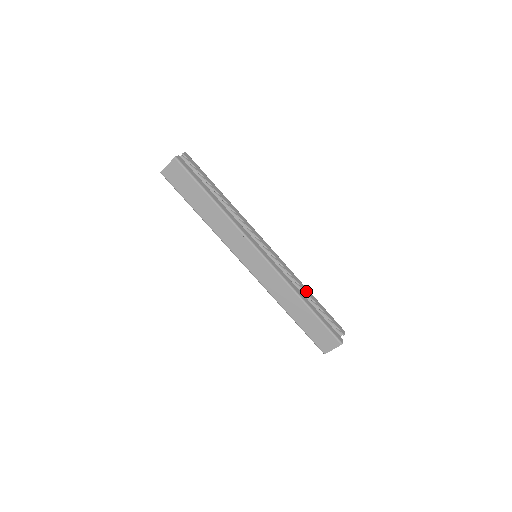
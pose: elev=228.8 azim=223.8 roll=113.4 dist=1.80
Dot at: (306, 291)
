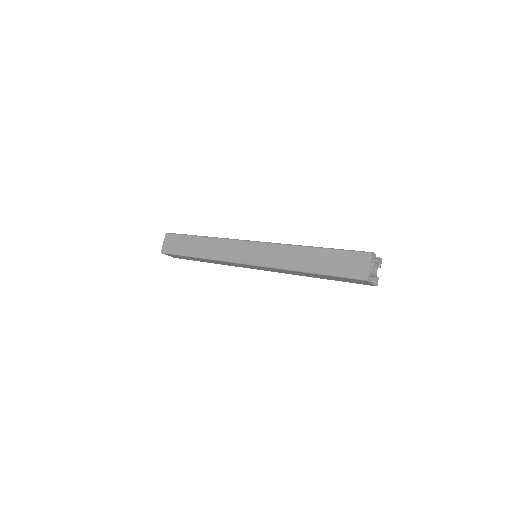
Dot at: occluded
